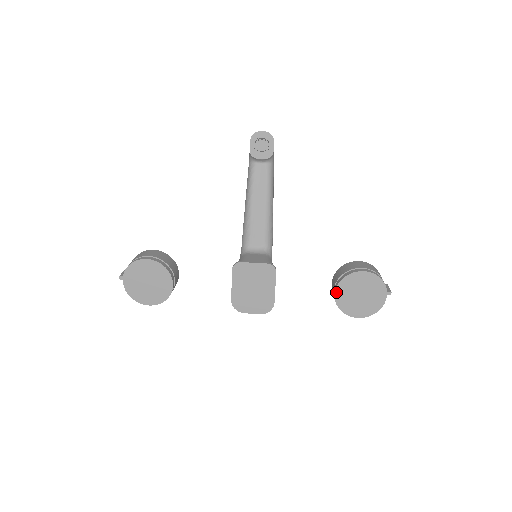
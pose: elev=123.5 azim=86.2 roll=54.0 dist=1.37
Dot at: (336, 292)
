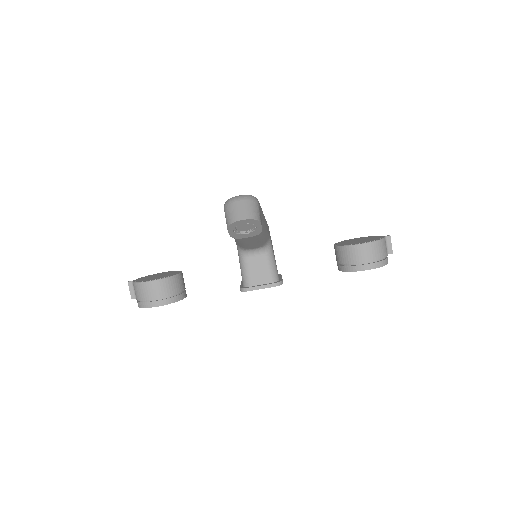
Dot at: (340, 270)
